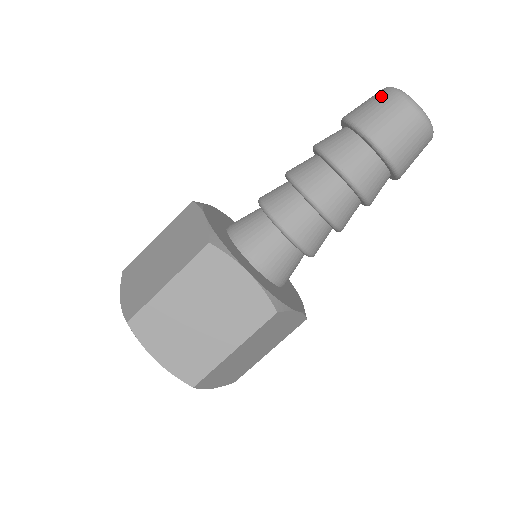
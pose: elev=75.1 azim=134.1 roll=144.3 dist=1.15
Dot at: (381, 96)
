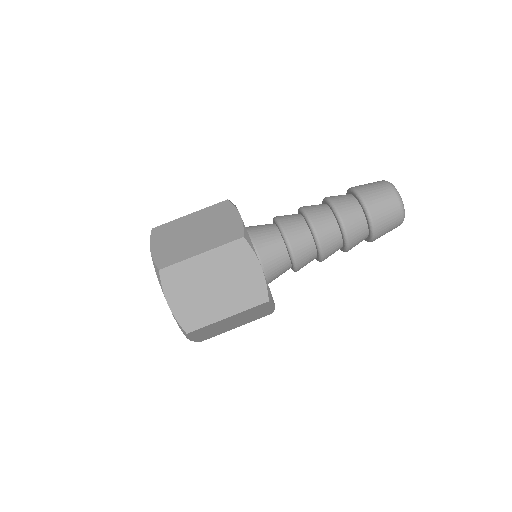
Dot at: (382, 186)
